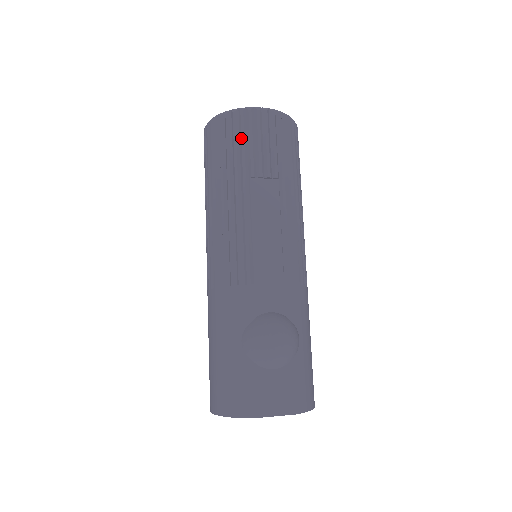
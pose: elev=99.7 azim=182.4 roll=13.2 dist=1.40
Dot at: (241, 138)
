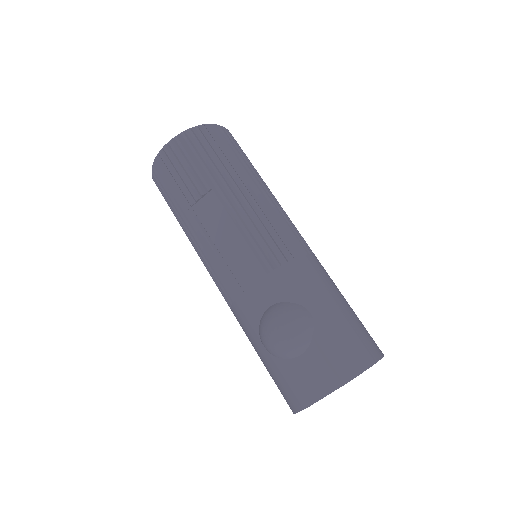
Dot at: (168, 181)
